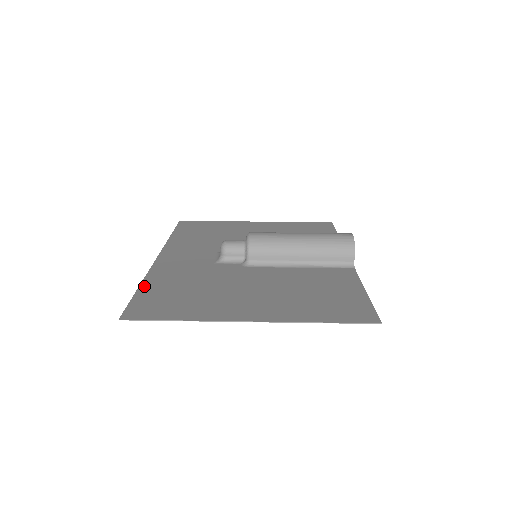
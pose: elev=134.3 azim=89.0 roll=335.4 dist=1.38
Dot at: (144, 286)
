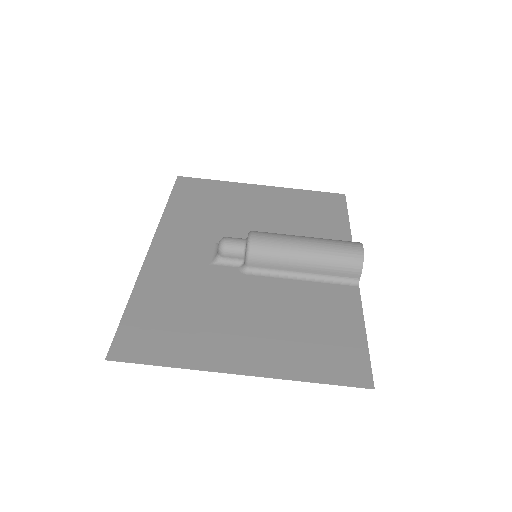
Dot at: (133, 301)
